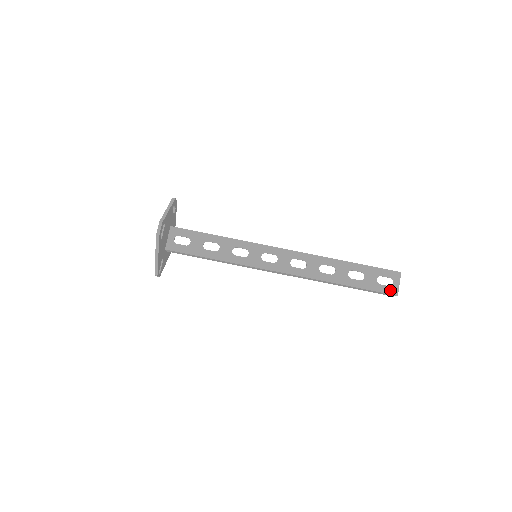
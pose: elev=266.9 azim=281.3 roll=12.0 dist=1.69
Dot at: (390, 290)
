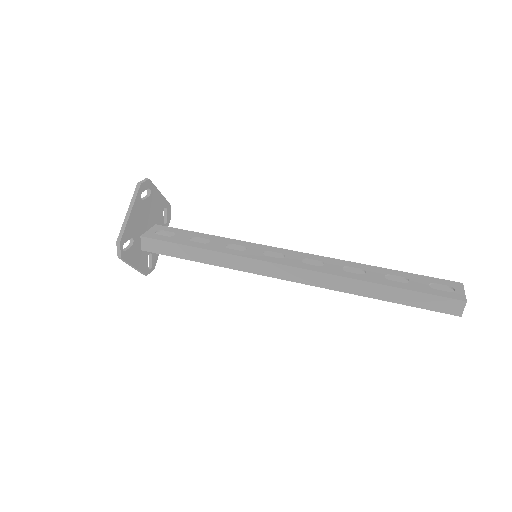
Dot at: (452, 295)
